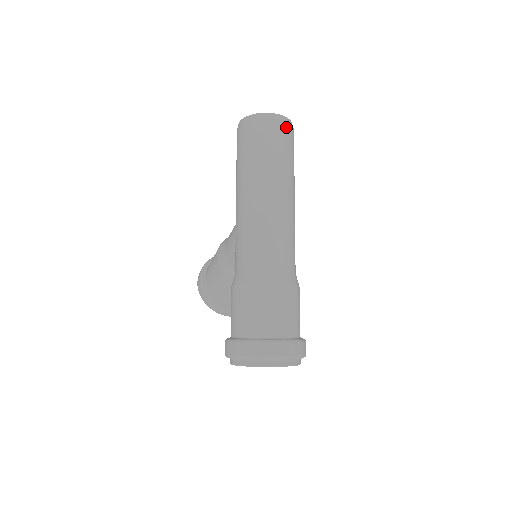
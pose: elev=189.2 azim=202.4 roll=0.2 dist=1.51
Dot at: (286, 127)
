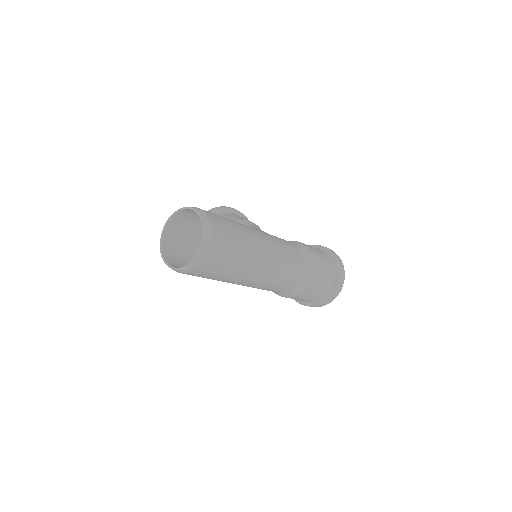
Dot at: (215, 241)
